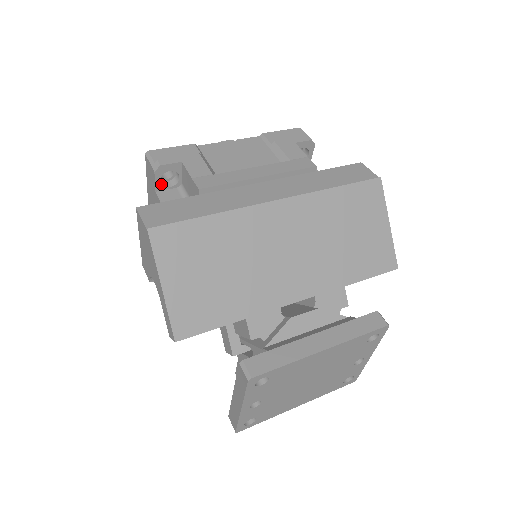
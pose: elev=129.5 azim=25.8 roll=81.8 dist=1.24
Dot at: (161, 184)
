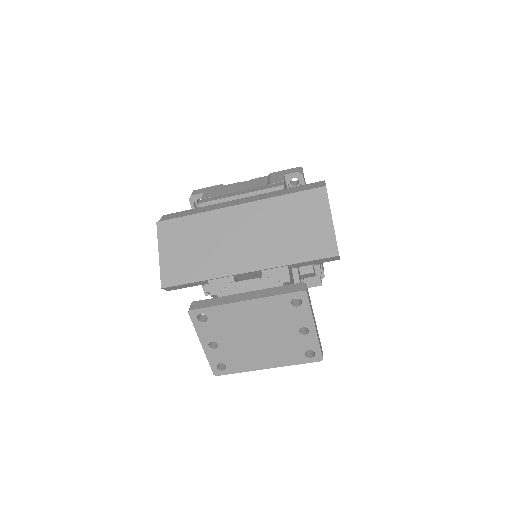
Dot at: occluded
